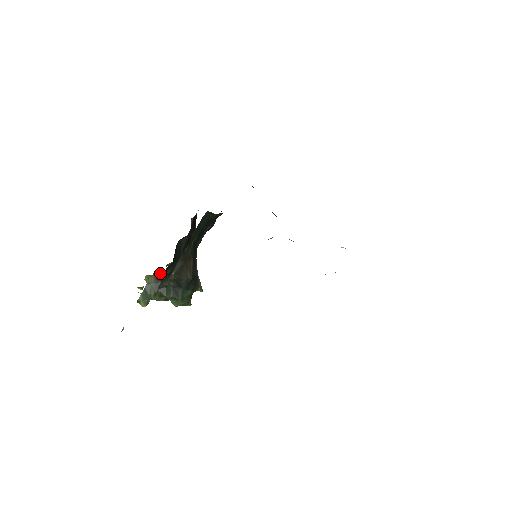
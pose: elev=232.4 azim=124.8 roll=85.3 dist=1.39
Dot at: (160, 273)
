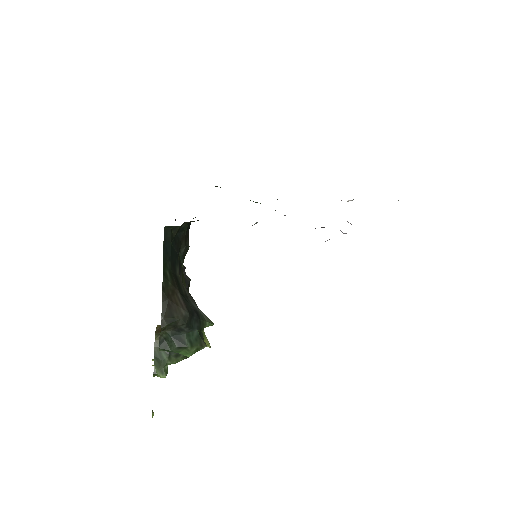
Dot at: (160, 330)
